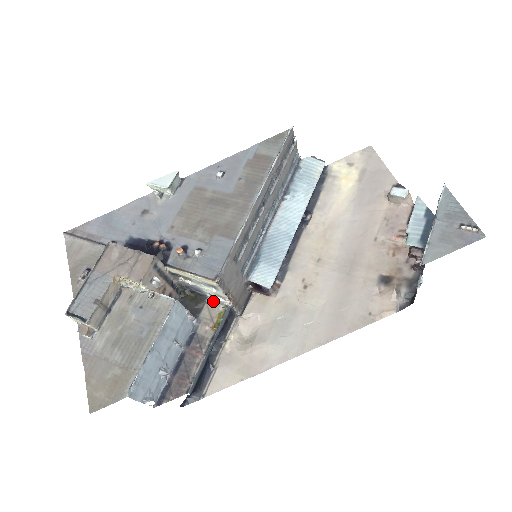
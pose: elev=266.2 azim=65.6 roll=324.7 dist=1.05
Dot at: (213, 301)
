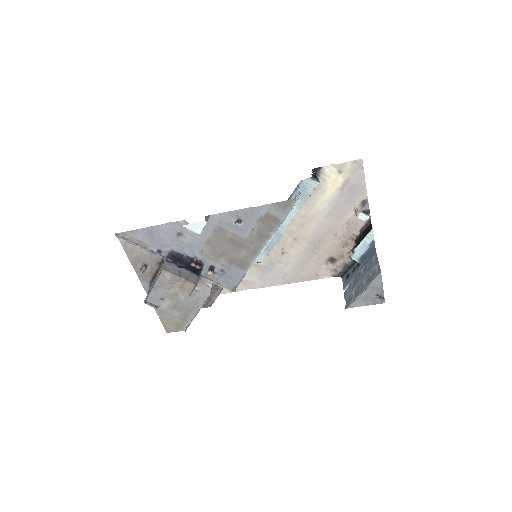
Dot at: occluded
